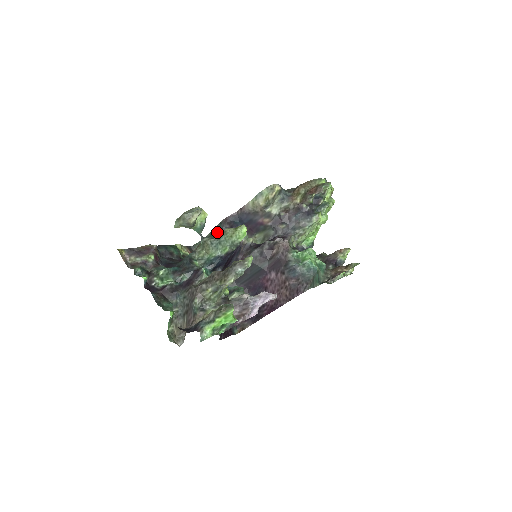
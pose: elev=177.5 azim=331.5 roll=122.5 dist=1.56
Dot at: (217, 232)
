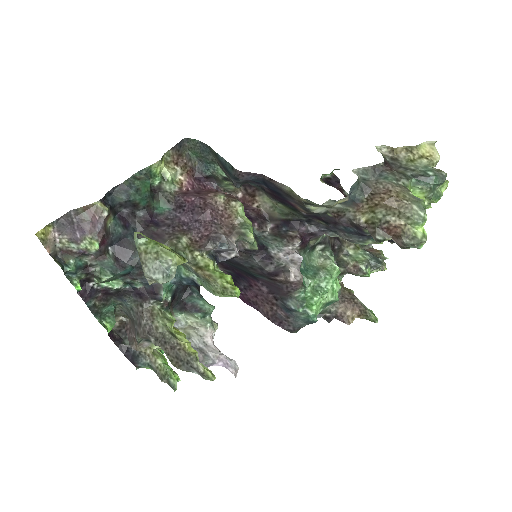
Dot at: (224, 166)
